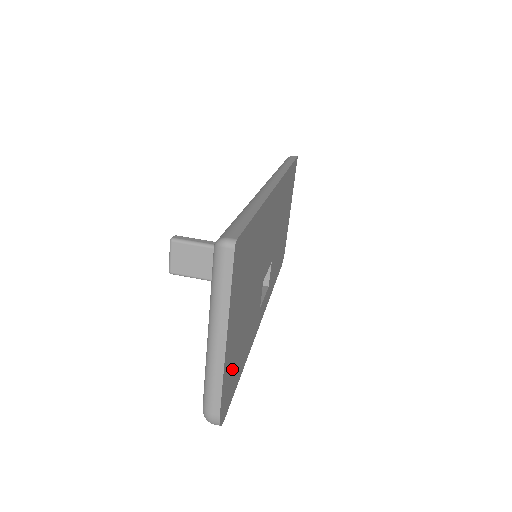
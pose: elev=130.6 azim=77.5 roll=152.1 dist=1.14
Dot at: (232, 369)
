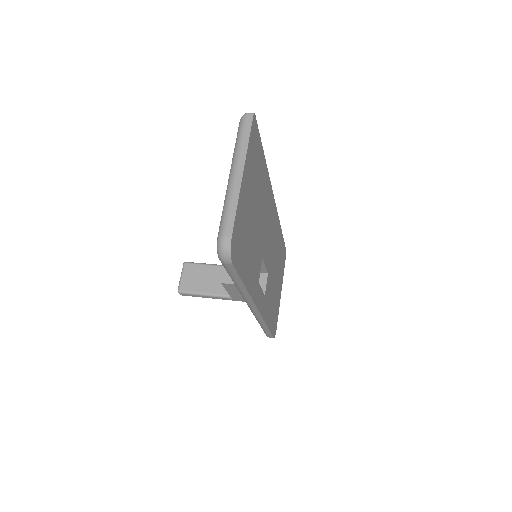
Dot at: (242, 232)
